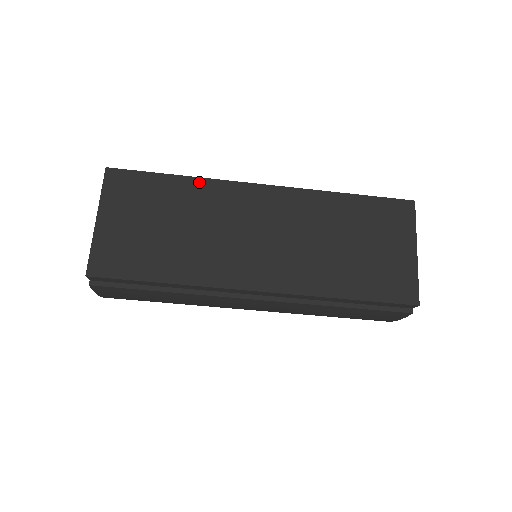
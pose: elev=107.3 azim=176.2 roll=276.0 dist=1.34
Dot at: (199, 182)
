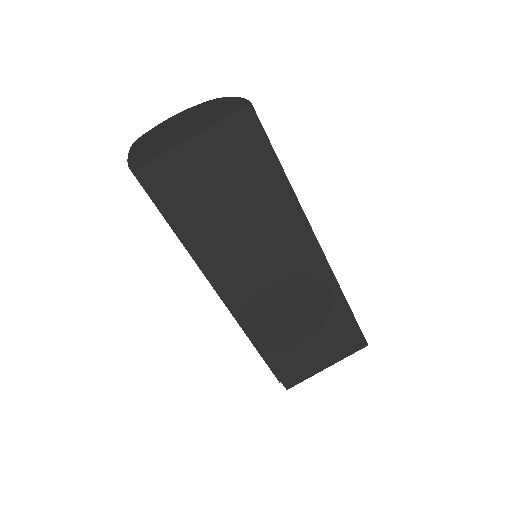
Dot at: (290, 197)
